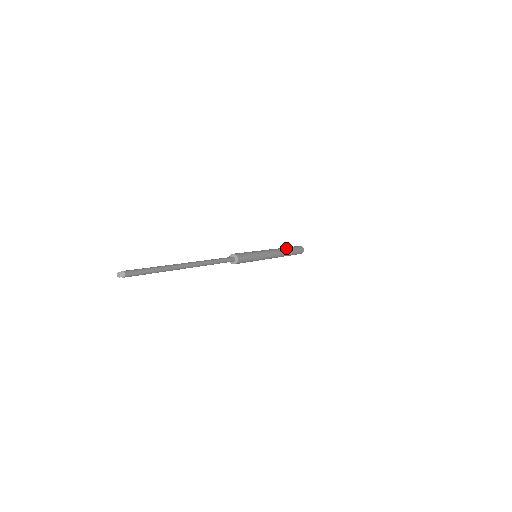
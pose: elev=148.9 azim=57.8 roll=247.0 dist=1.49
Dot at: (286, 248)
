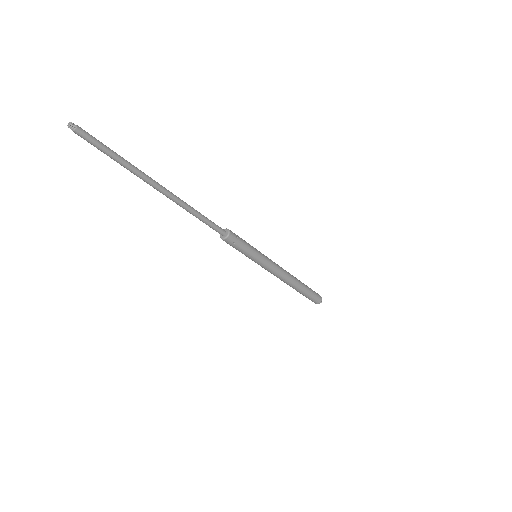
Dot at: occluded
